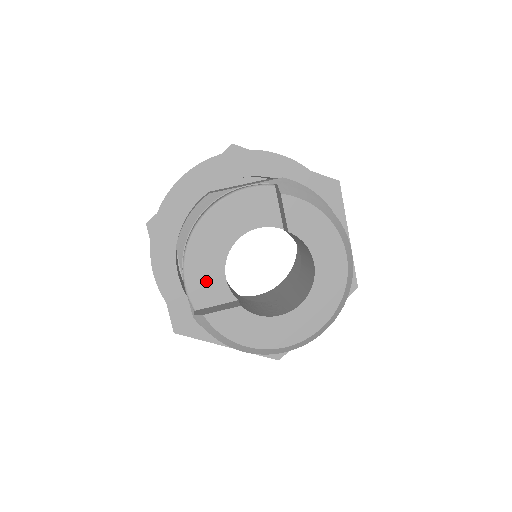
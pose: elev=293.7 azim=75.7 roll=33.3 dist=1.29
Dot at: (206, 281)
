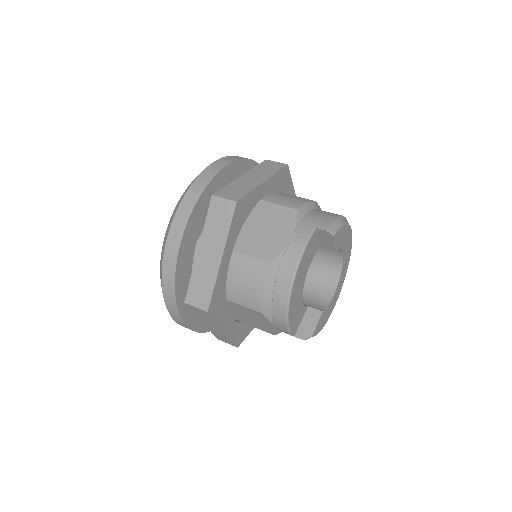
Dot at: (297, 316)
